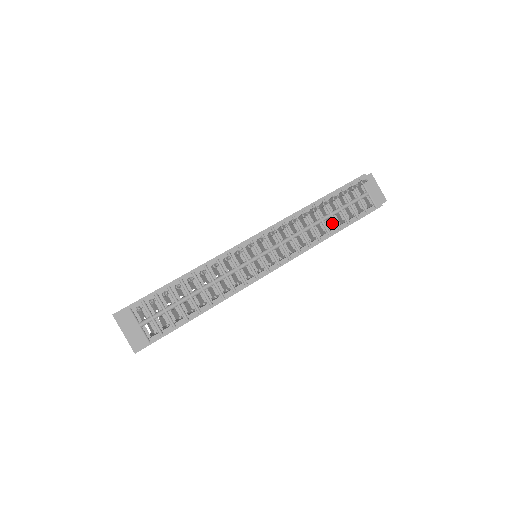
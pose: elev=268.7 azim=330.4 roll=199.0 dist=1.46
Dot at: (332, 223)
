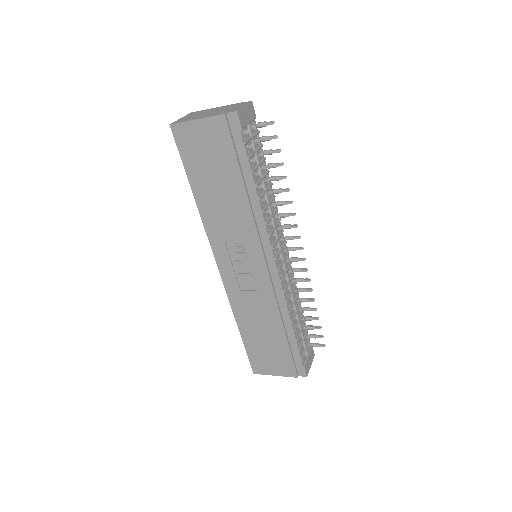
Dot at: (295, 323)
